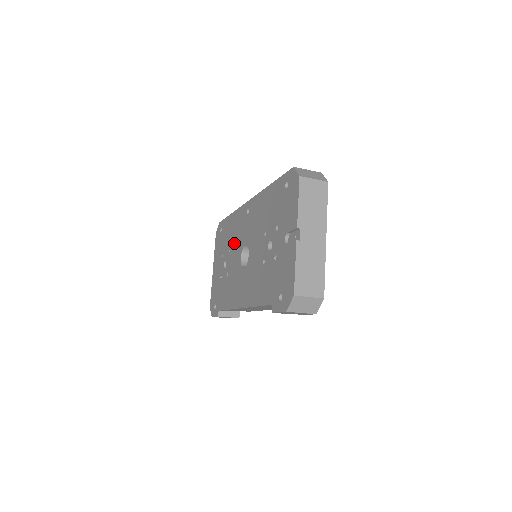
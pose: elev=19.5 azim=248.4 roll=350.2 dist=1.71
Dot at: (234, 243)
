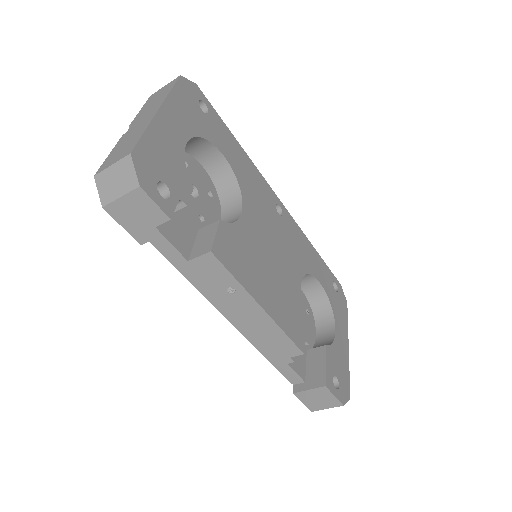
Dot at: occluded
